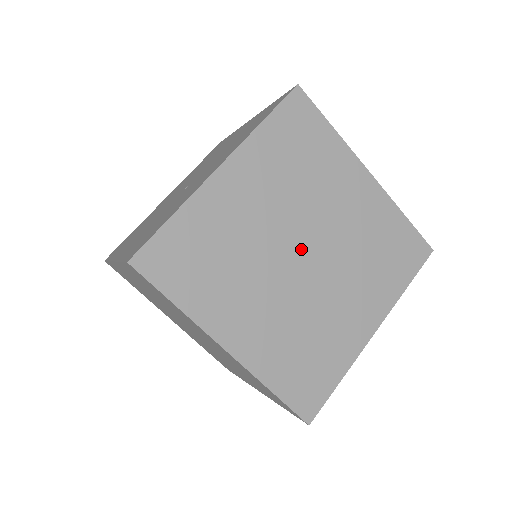
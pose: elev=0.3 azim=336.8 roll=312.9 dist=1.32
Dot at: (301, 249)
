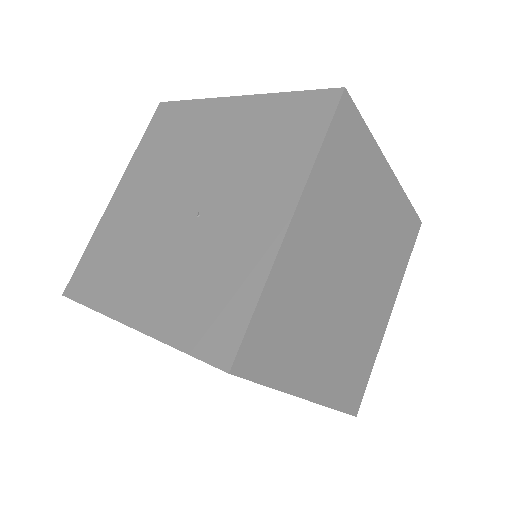
Dot at: (350, 272)
